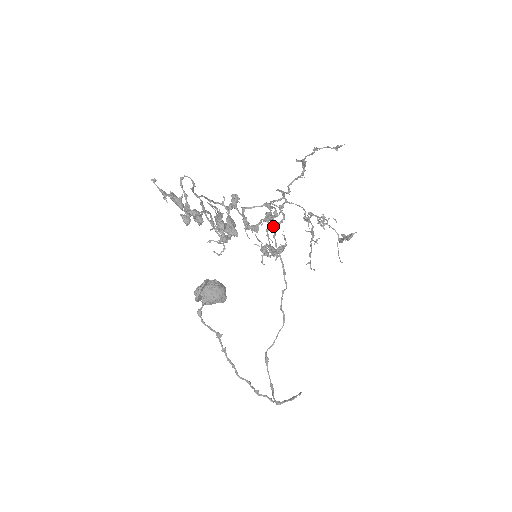
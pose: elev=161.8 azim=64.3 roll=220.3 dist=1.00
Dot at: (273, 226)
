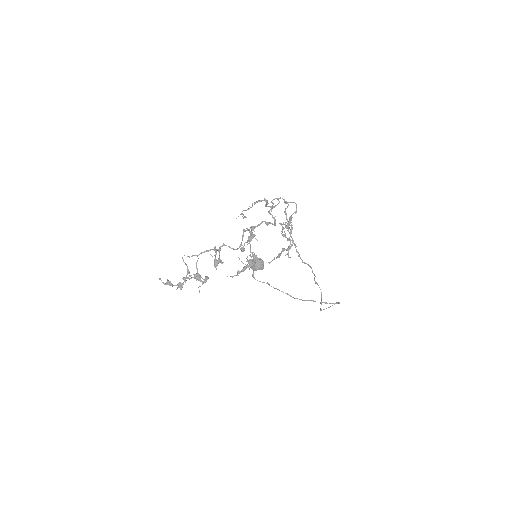
Dot at: (286, 215)
